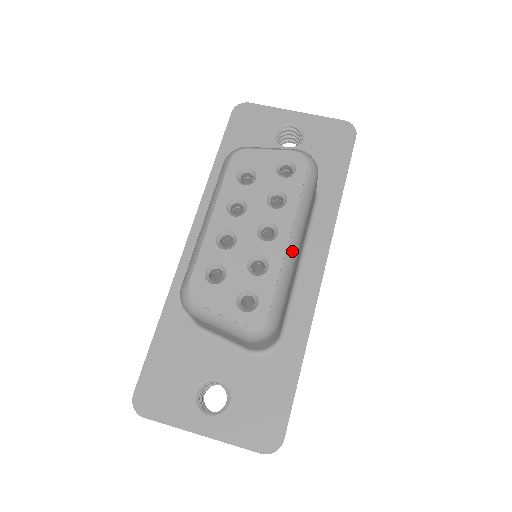
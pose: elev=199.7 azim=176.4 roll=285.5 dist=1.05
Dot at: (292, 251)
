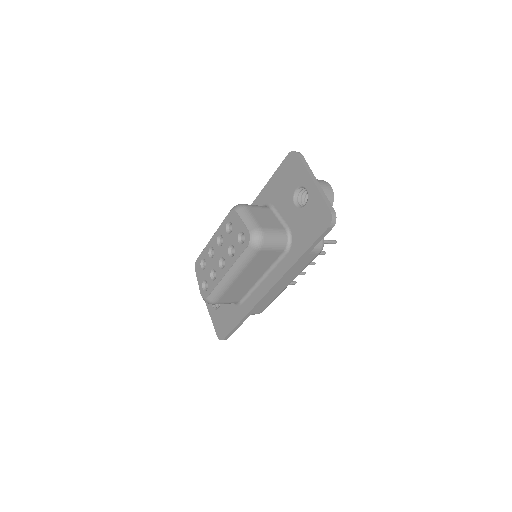
Dot at: (227, 280)
